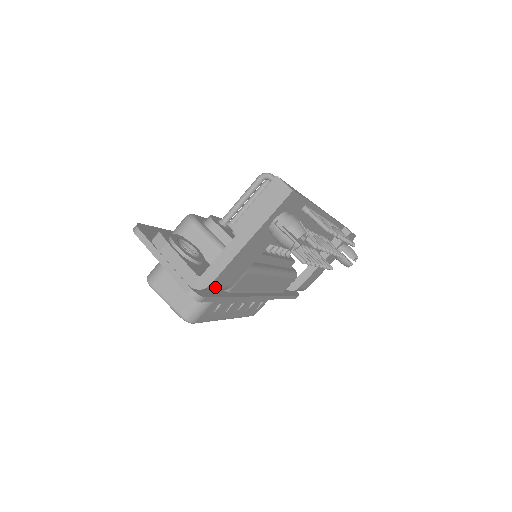
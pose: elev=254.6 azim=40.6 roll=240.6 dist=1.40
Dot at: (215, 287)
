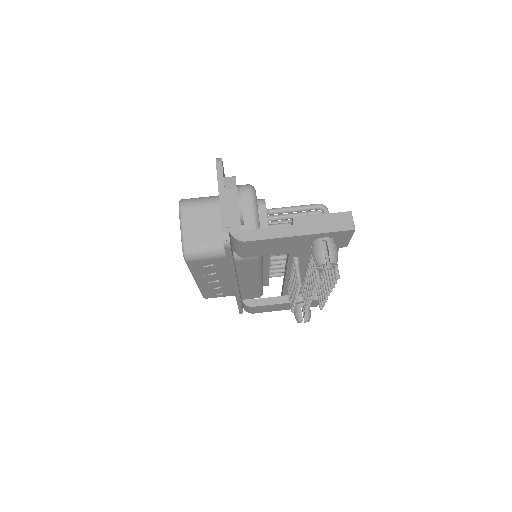
Dot at: (243, 247)
